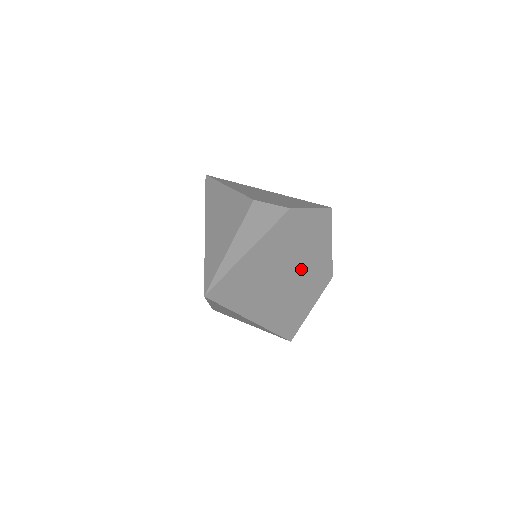
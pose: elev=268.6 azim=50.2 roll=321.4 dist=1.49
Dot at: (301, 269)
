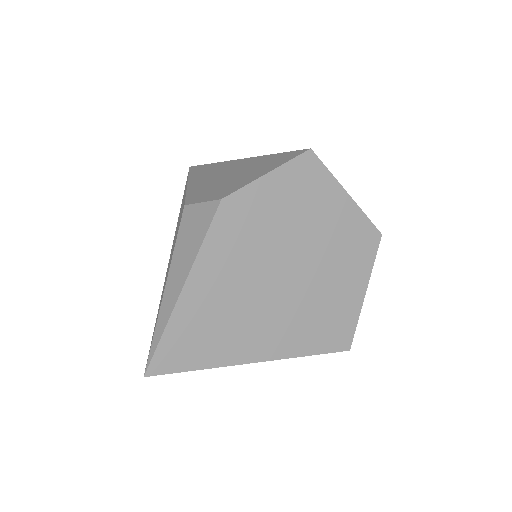
Dot at: (304, 259)
